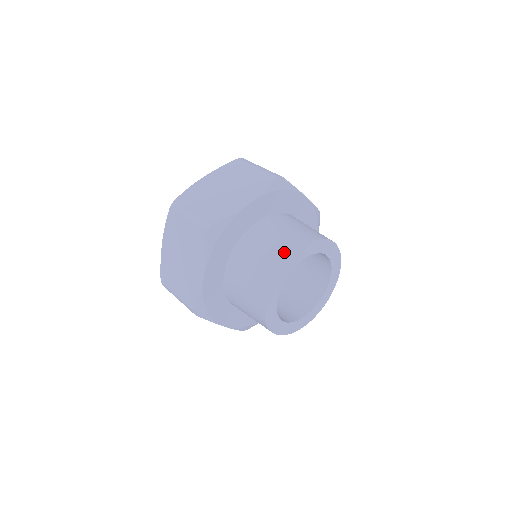
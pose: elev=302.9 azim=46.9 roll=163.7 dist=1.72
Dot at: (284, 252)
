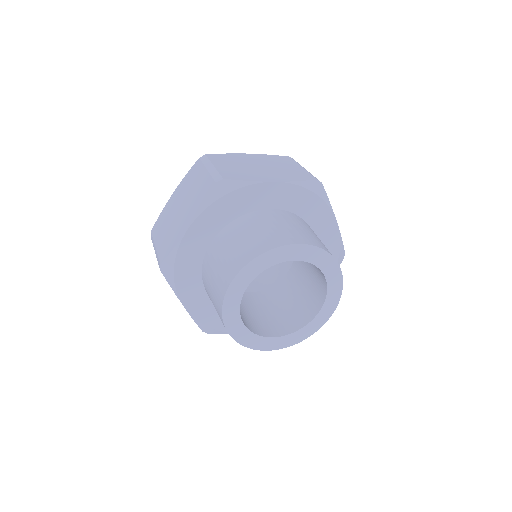
Dot at: (280, 239)
